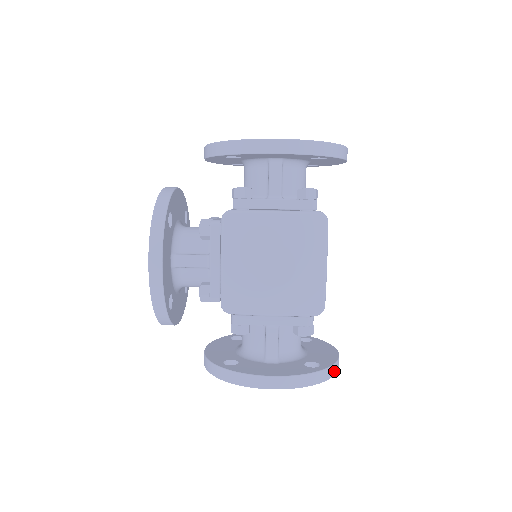
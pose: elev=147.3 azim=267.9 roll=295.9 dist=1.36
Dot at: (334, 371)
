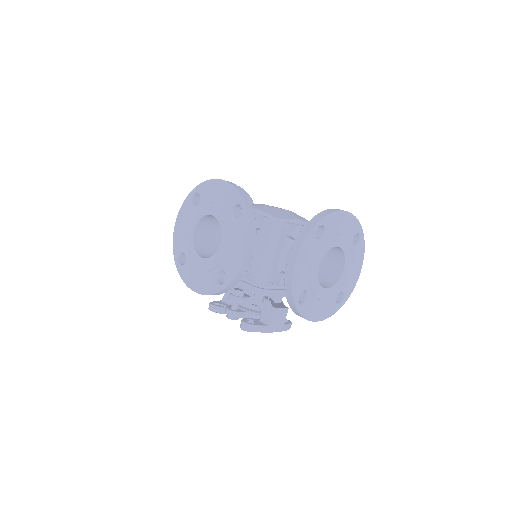
Dot at: occluded
